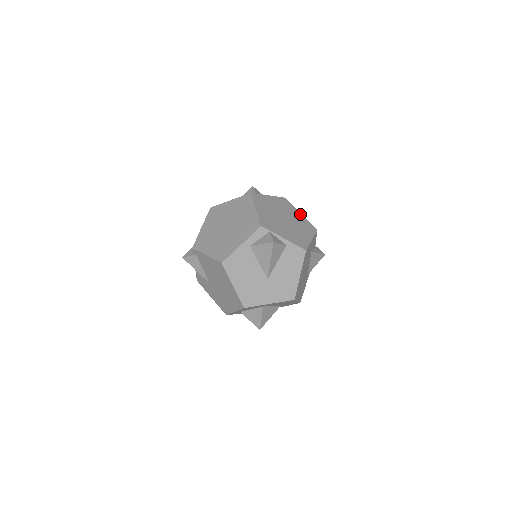
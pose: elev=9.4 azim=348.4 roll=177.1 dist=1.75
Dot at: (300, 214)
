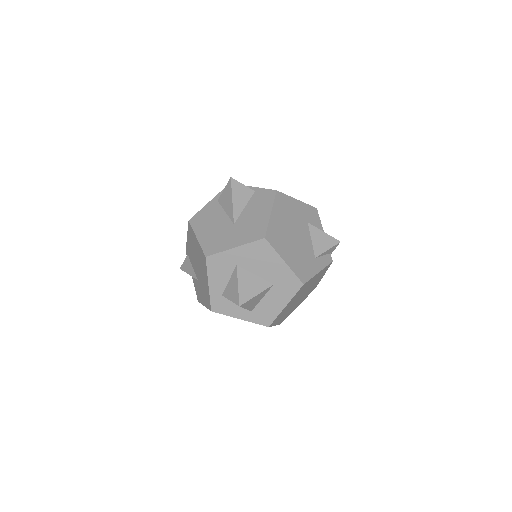
Dot at: occluded
